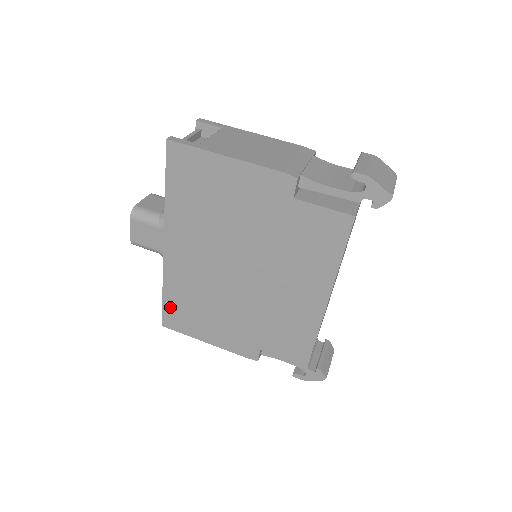
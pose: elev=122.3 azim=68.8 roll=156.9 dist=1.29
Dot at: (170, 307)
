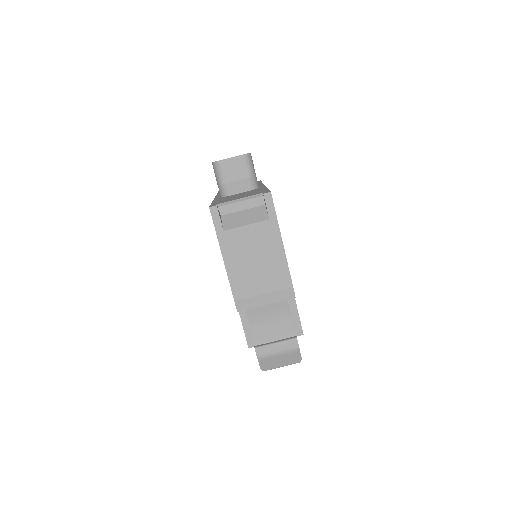
Dot at: occluded
